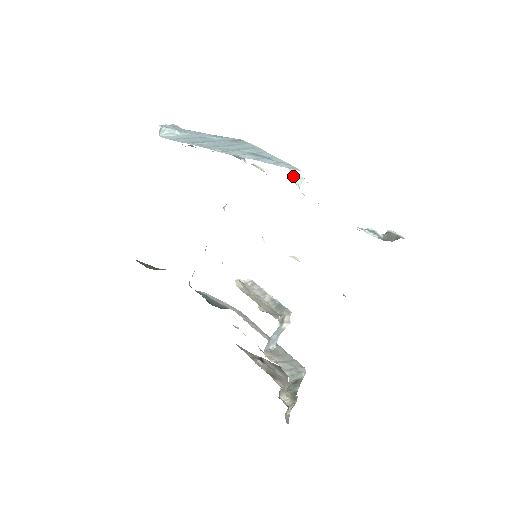
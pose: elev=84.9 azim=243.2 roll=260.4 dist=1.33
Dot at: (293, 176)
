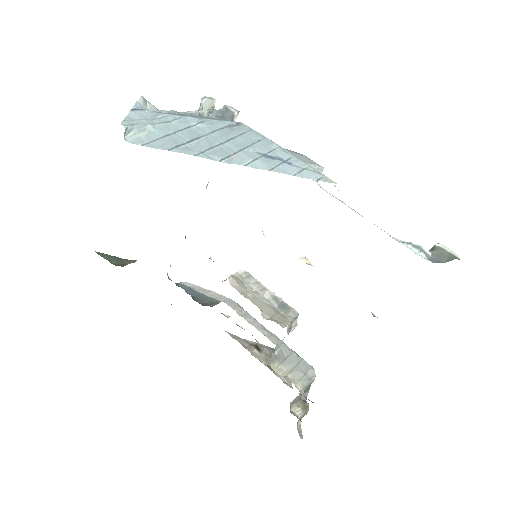
Dot at: occluded
